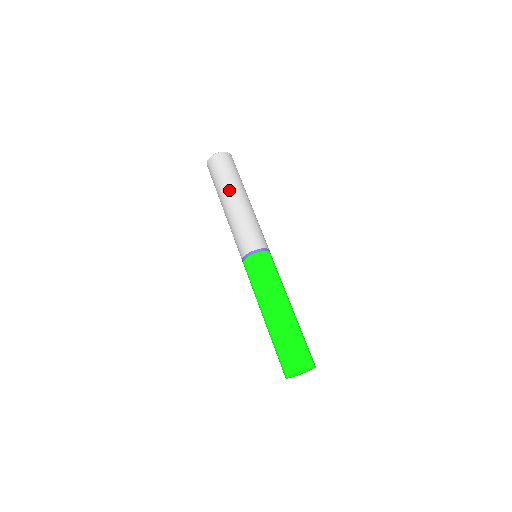
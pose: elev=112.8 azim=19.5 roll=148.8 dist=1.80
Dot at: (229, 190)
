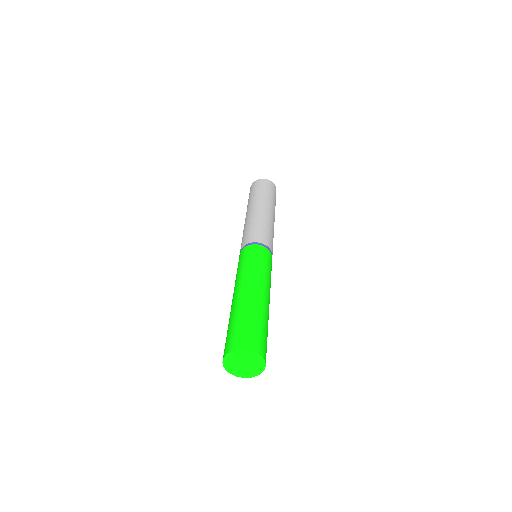
Dot at: (254, 201)
